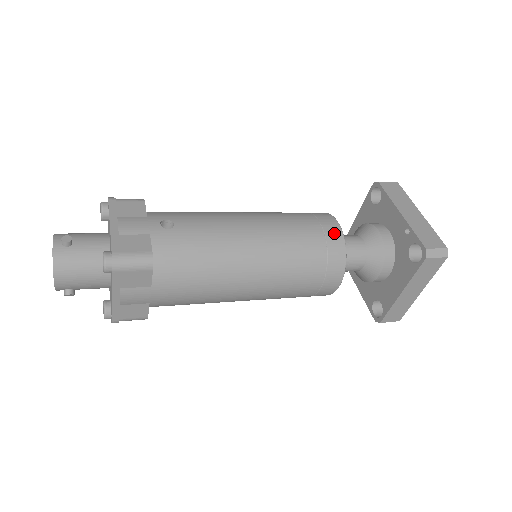
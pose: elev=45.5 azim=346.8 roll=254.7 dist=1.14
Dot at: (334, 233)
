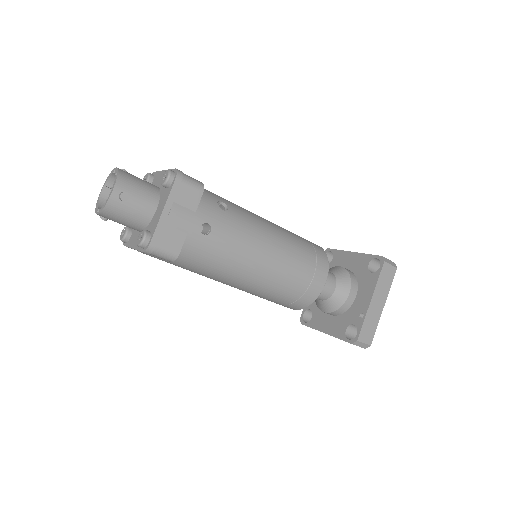
Dot at: (316, 289)
